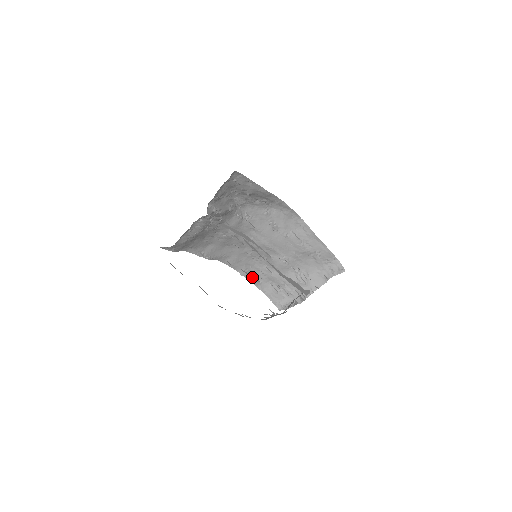
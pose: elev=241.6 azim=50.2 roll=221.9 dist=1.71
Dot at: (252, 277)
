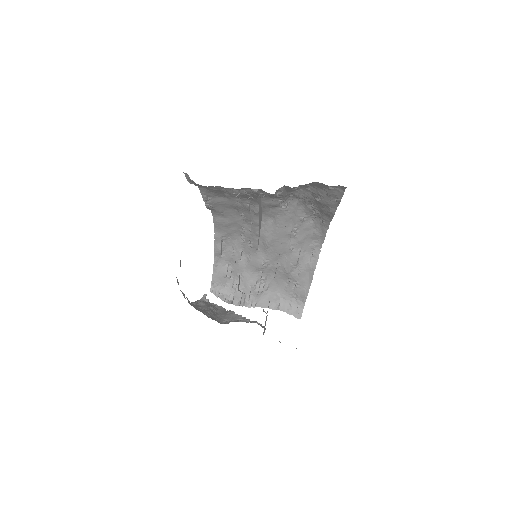
Dot at: occluded
